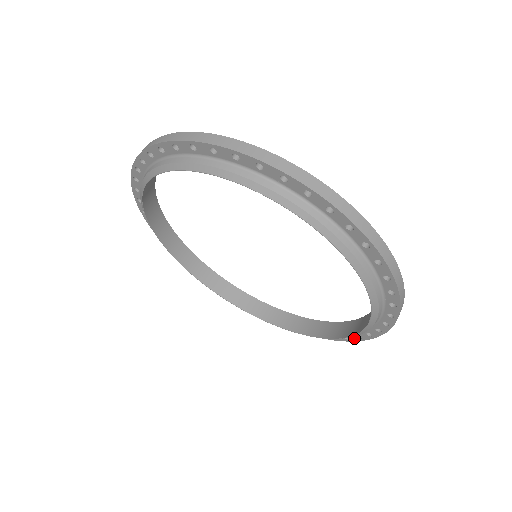
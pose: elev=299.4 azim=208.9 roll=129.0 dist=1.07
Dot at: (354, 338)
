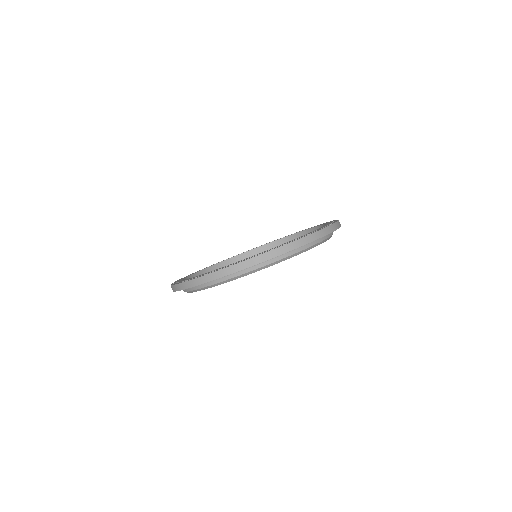
Dot at: occluded
